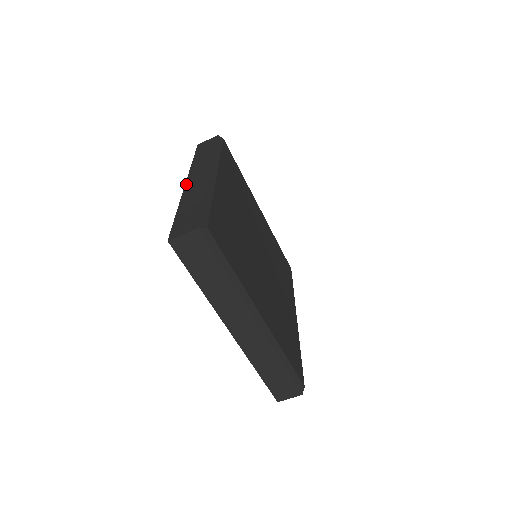
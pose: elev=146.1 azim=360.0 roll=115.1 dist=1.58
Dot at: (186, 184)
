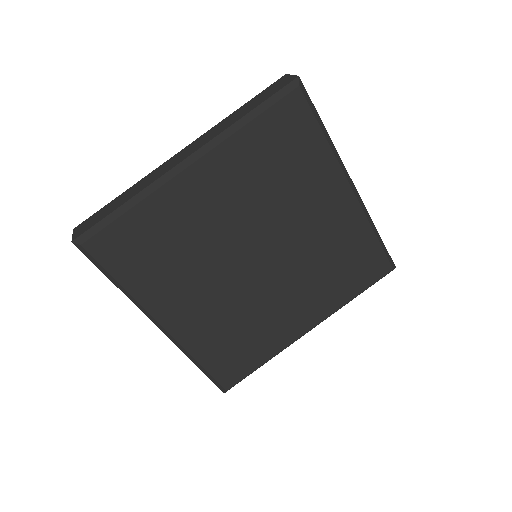
Dot at: (175, 155)
